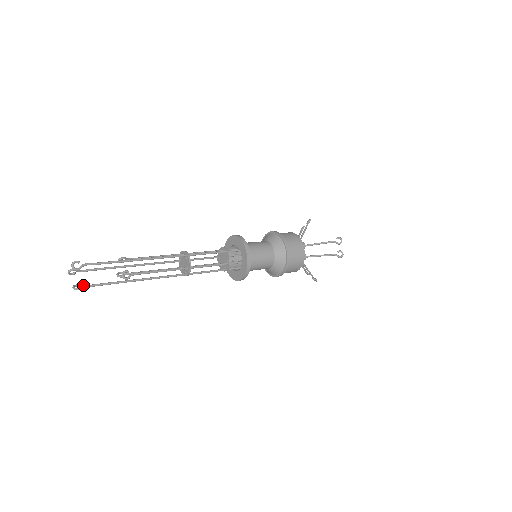
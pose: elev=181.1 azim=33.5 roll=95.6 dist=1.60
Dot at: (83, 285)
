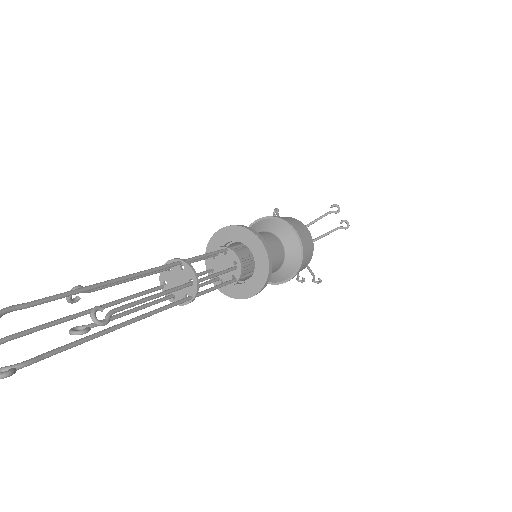
Dot at: occluded
